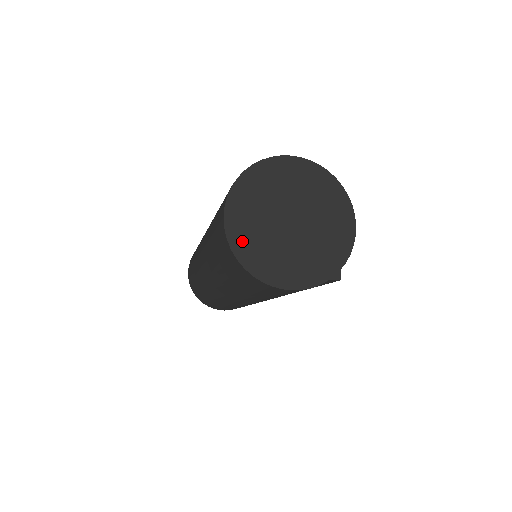
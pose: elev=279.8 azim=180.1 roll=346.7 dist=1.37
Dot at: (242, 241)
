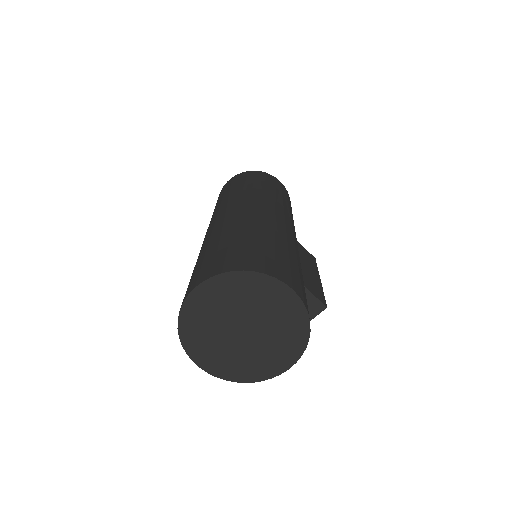
Dot at: (193, 313)
